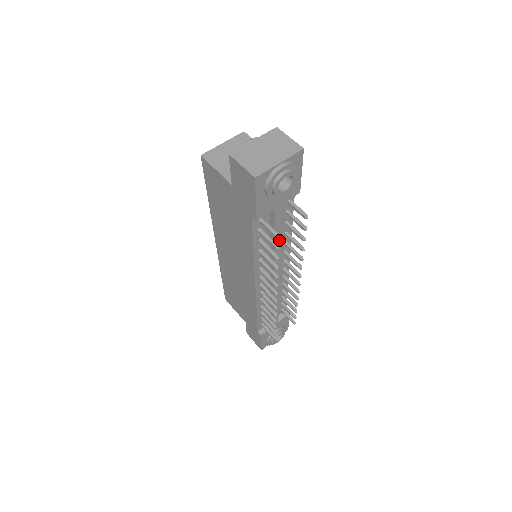
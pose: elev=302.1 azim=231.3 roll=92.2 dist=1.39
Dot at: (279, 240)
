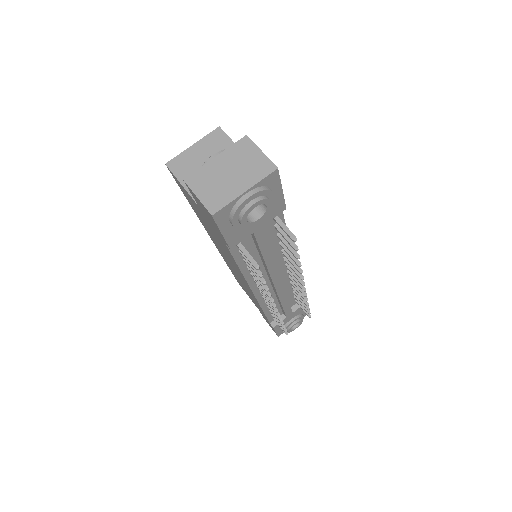
Dot at: (270, 255)
